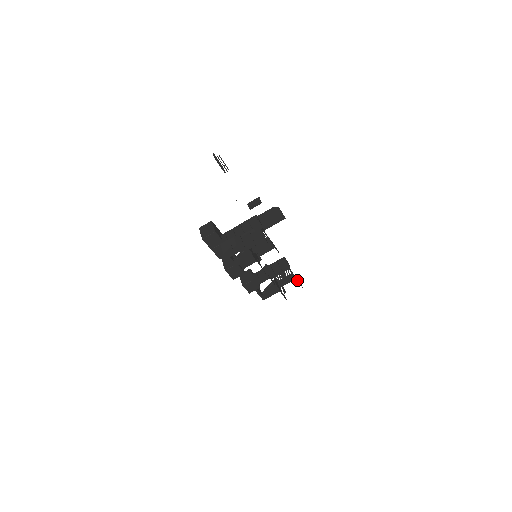
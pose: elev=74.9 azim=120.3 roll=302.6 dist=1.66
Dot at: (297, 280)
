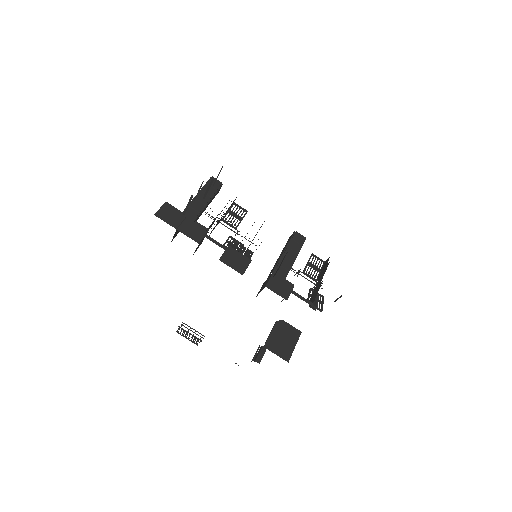
Dot at: occluded
